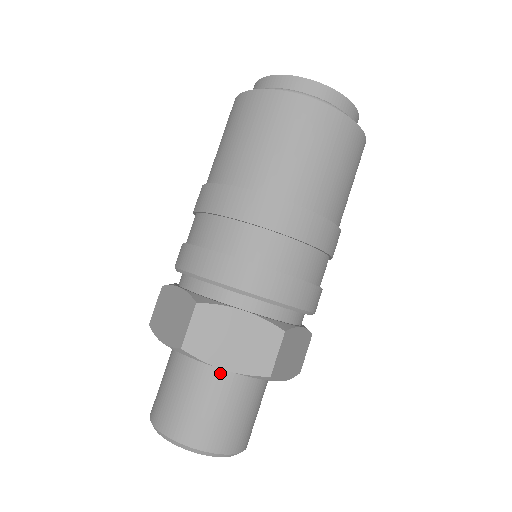
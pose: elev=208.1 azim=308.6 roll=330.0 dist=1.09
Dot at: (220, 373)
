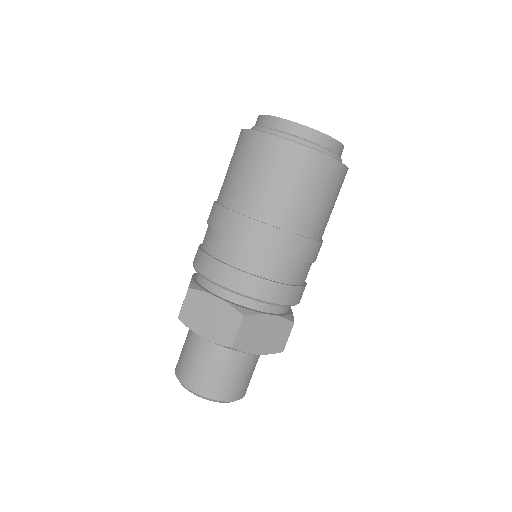
Dot at: occluded
